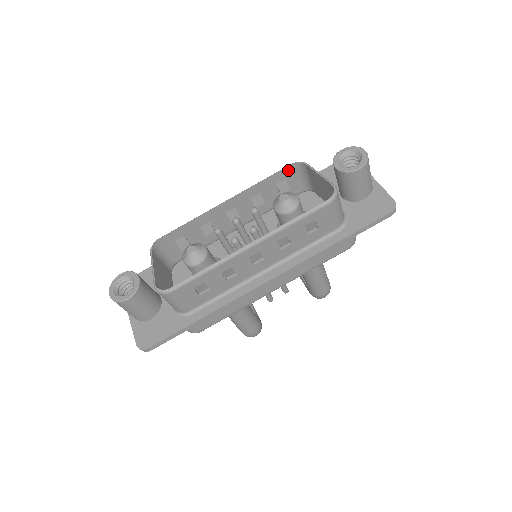
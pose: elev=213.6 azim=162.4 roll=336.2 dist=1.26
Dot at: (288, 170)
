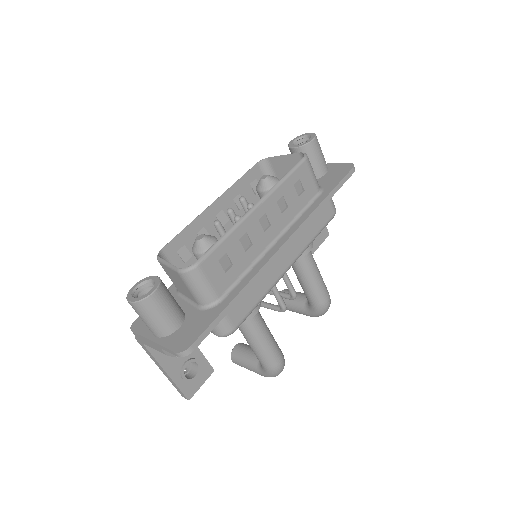
Dot at: (255, 169)
